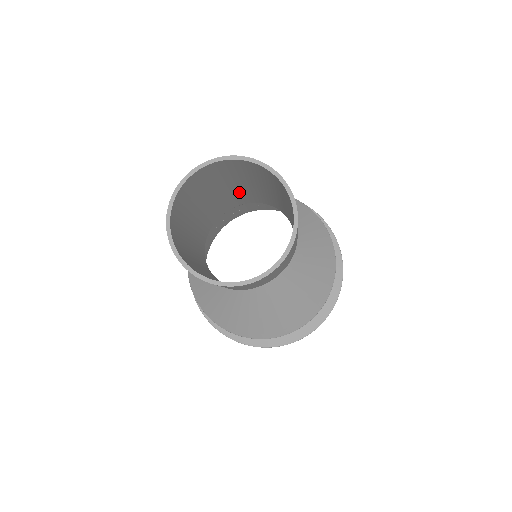
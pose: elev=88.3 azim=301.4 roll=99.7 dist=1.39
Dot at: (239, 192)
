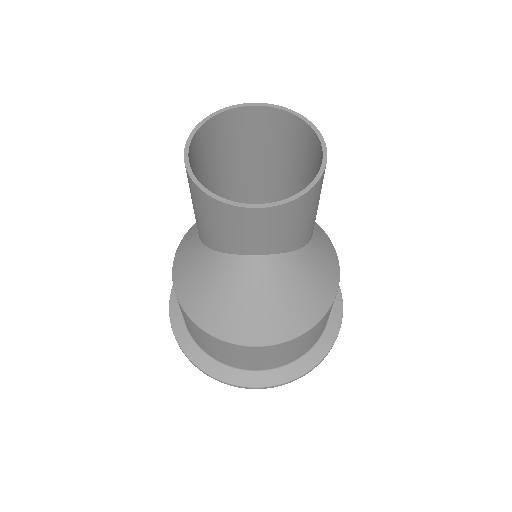
Dot at: (275, 191)
